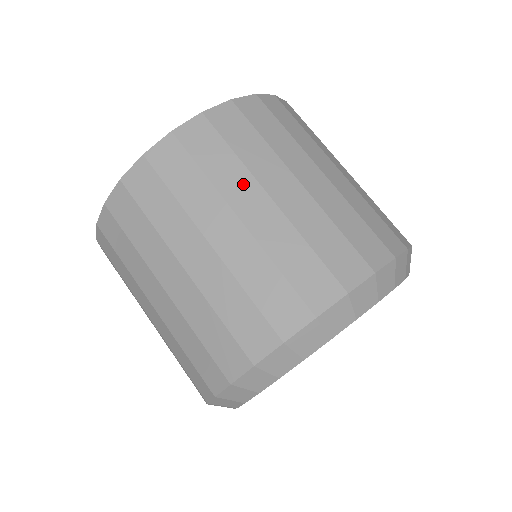
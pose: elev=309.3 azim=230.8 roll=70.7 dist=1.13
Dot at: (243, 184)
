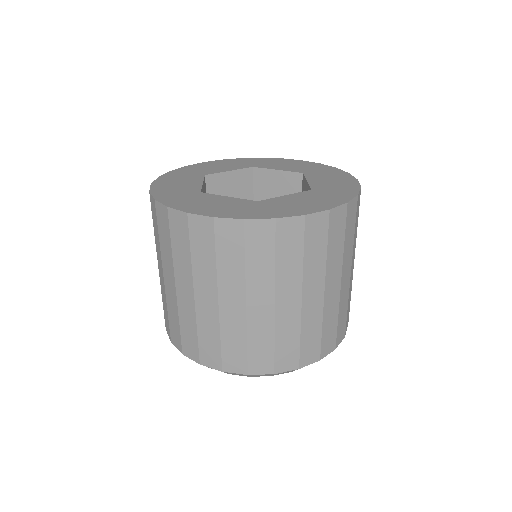
Dot at: (235, 285)
